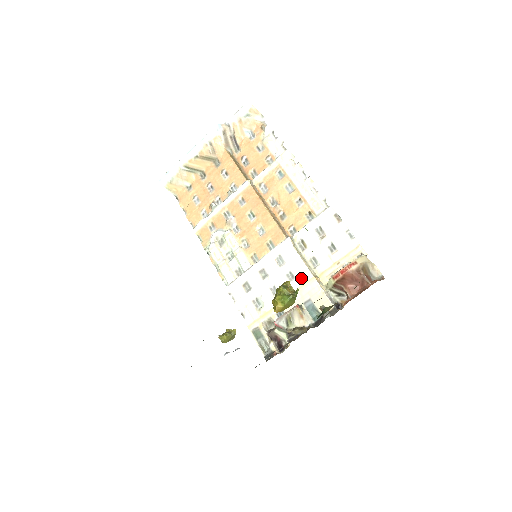
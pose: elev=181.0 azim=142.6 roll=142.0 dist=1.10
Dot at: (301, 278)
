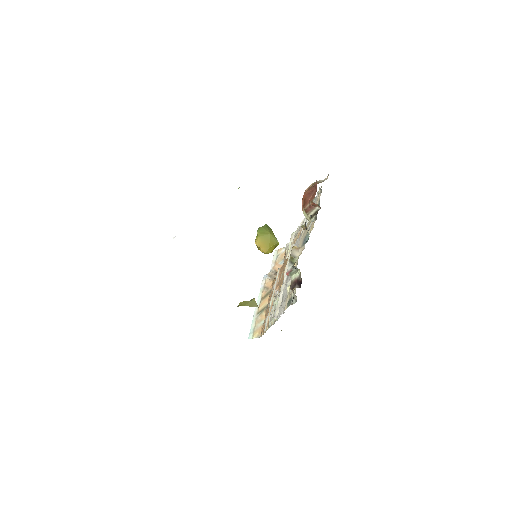
Dot at: (299, 243)
